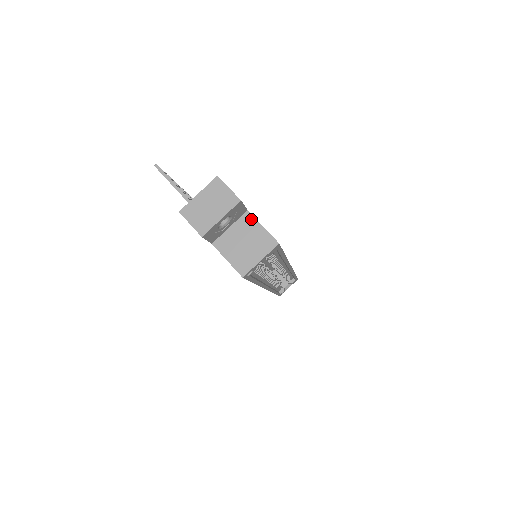
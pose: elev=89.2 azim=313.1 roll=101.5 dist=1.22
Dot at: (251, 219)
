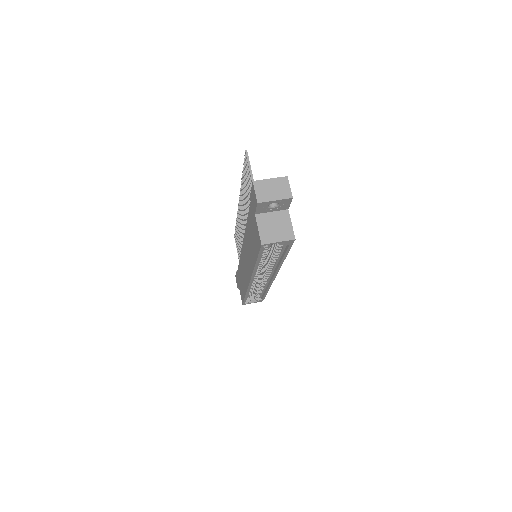
Dot at: (287, 215)
